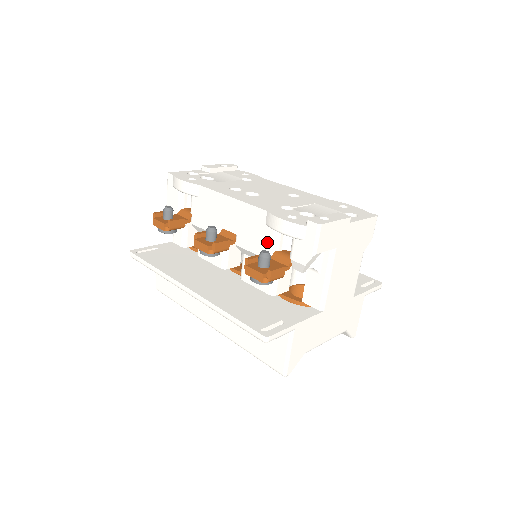
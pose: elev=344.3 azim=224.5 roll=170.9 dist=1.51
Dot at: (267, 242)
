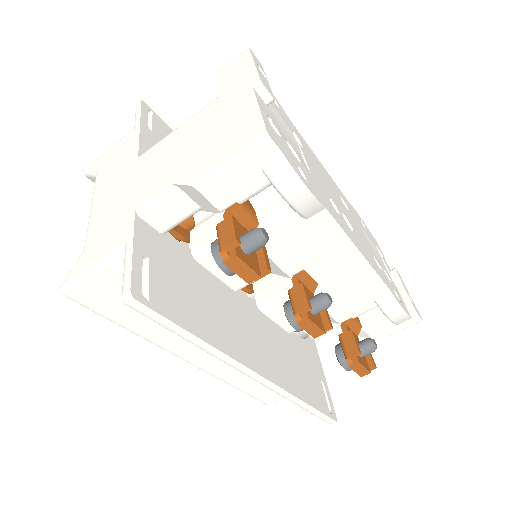
Dot at: (357, 311)
